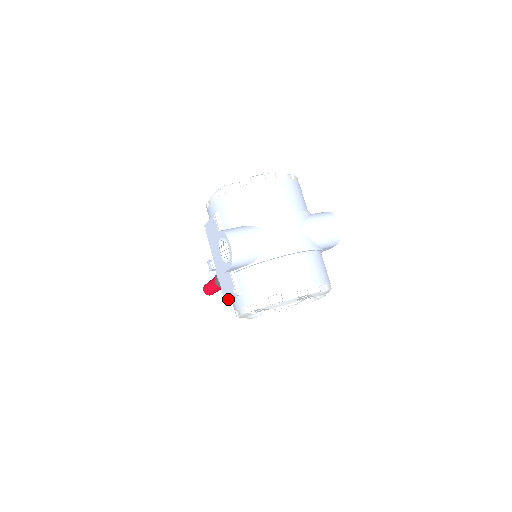
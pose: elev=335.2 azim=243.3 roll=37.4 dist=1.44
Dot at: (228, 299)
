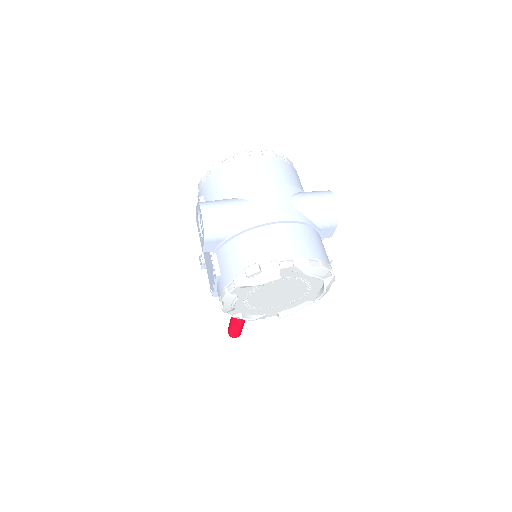
Dot at: (213, 290)
